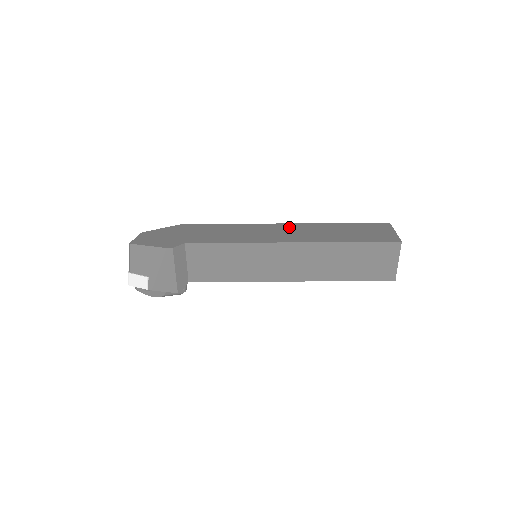
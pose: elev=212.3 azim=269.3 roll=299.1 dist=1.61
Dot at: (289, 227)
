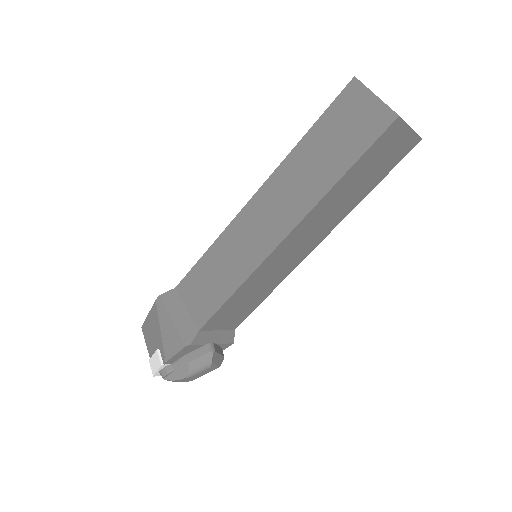
Dot at: occluded
